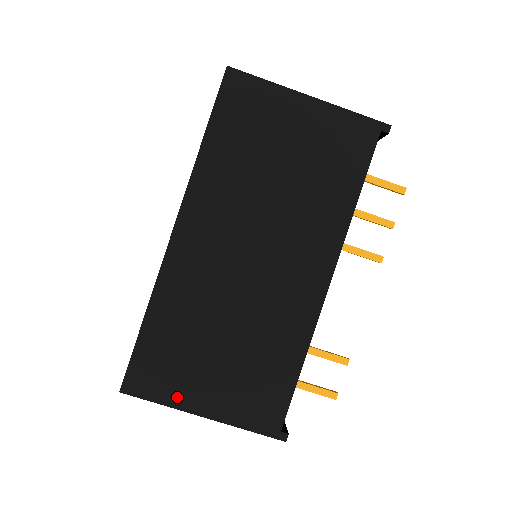
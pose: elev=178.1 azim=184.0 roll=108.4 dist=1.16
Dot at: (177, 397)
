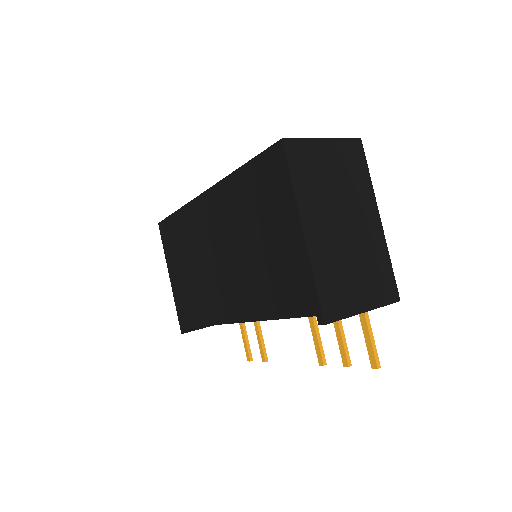
Dot at: (168, 257)
